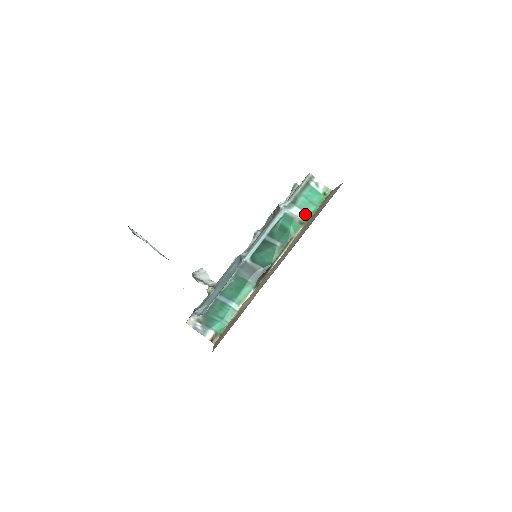
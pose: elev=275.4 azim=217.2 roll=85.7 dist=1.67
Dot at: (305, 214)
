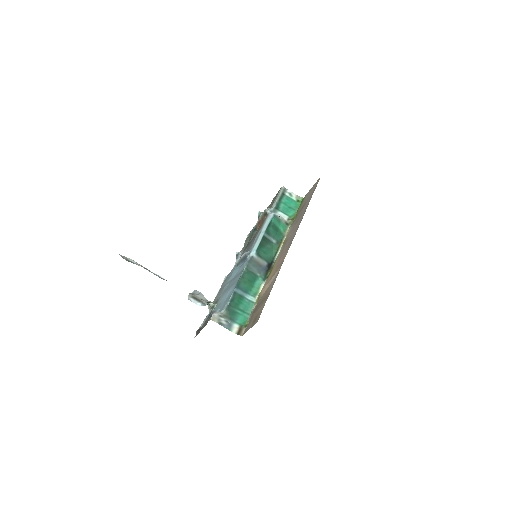
Dot at: (288, 217)
